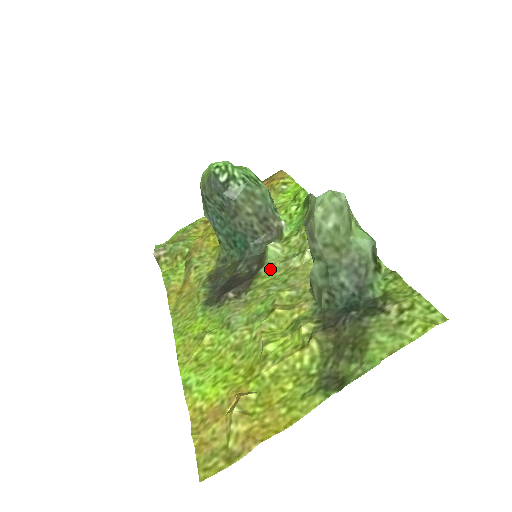
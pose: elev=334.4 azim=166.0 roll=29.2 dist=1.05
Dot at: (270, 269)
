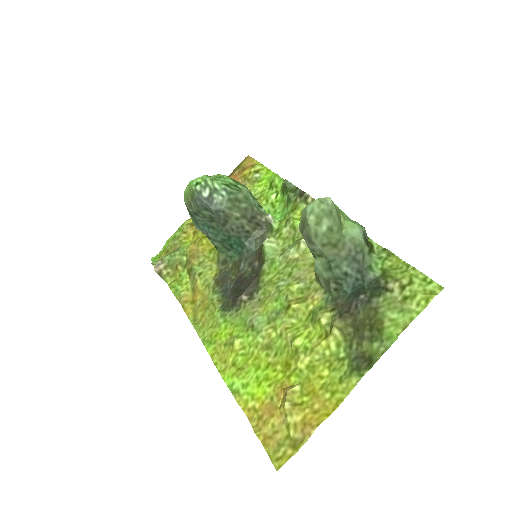
Dot at: (272, 265)
